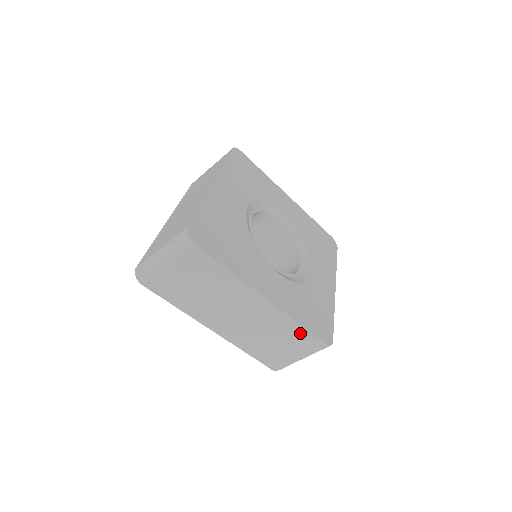
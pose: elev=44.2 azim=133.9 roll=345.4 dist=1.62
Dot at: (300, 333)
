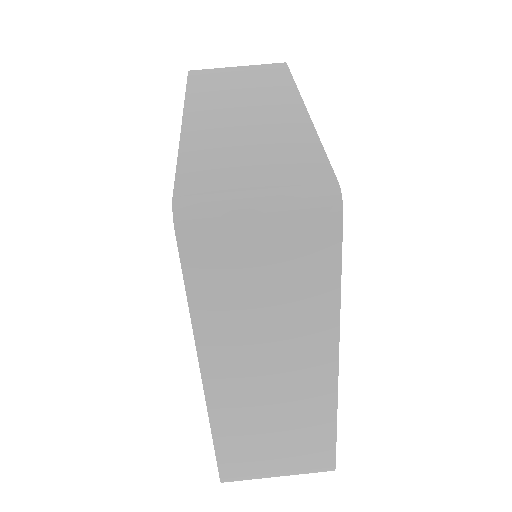
Dot at: (307, 153)
